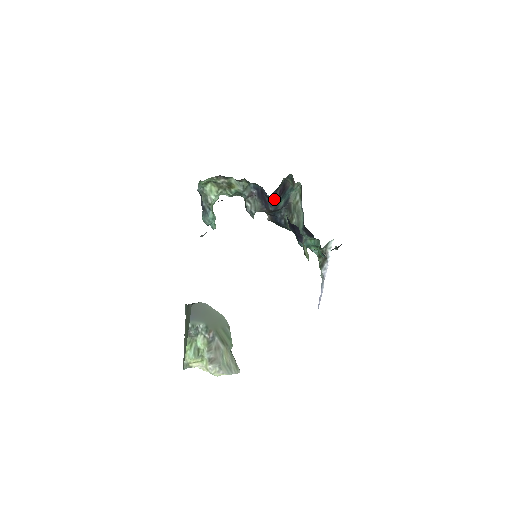
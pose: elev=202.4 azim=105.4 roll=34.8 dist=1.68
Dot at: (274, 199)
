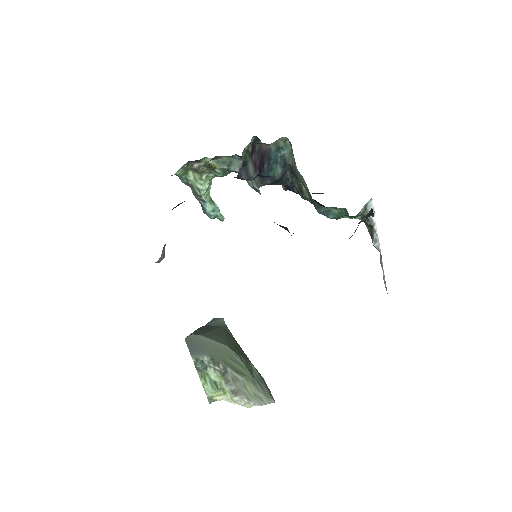
Dot at: (248, 177)
